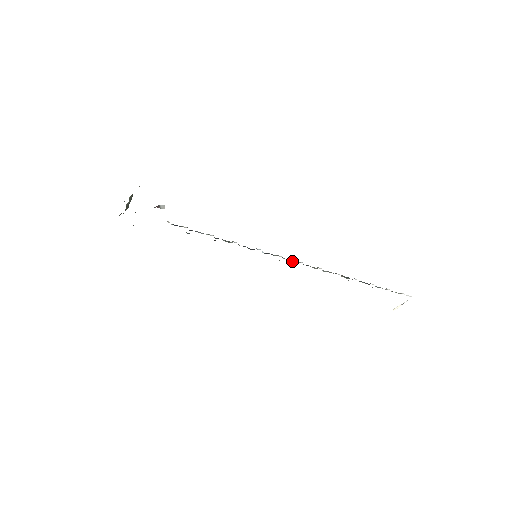
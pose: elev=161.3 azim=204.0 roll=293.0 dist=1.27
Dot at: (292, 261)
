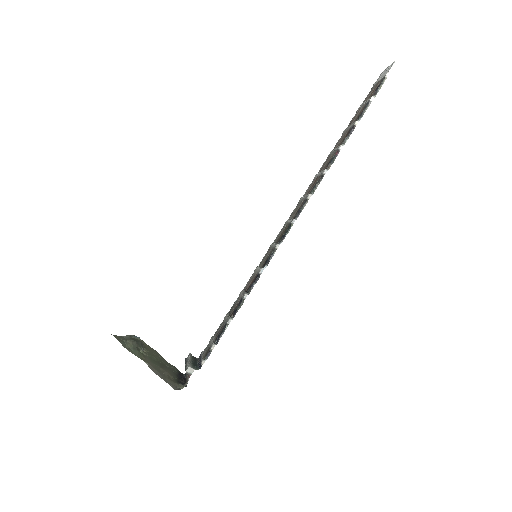
Dot at: (287, 233)
